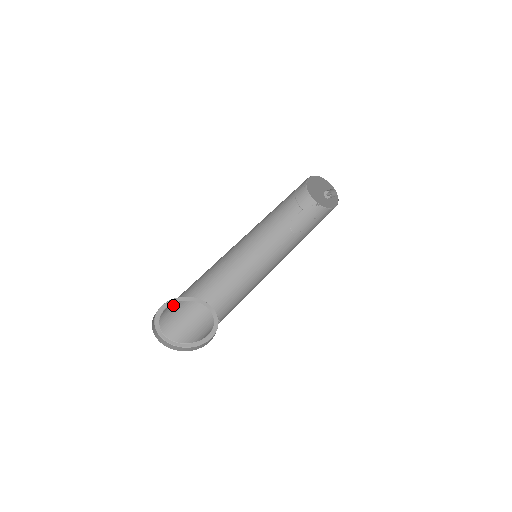
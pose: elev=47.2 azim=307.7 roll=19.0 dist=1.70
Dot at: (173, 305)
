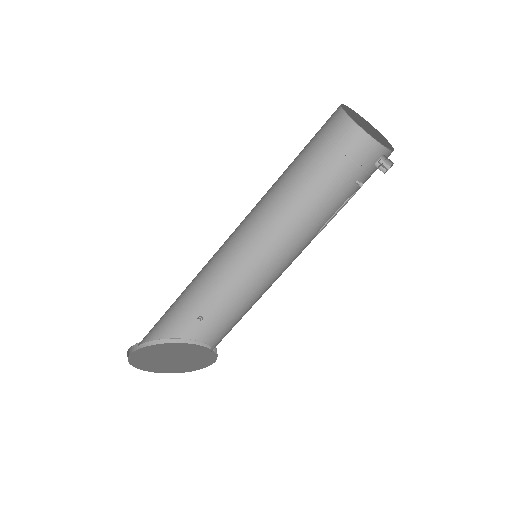
Dot at: occluded
